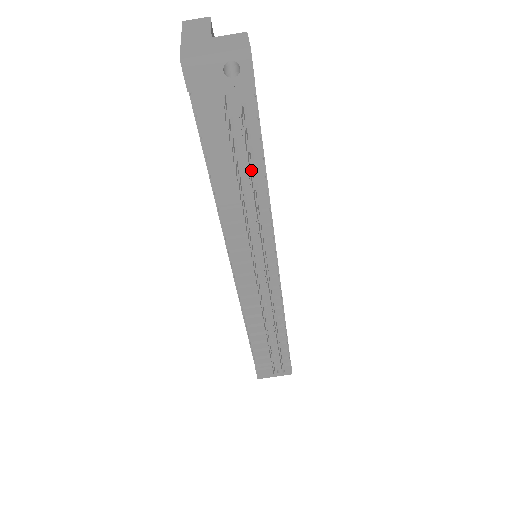
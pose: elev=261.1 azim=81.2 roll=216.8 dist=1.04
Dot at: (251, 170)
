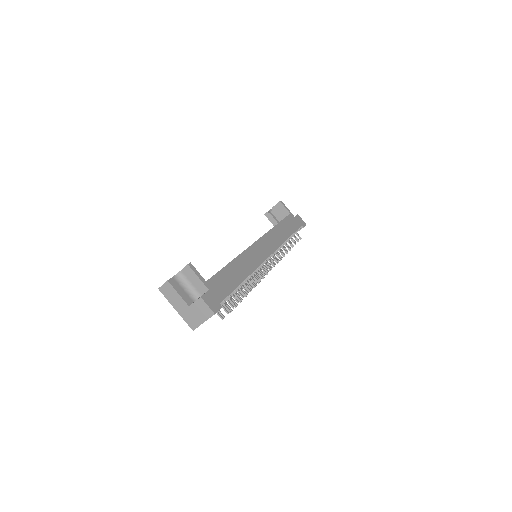
Dot at: occluded
